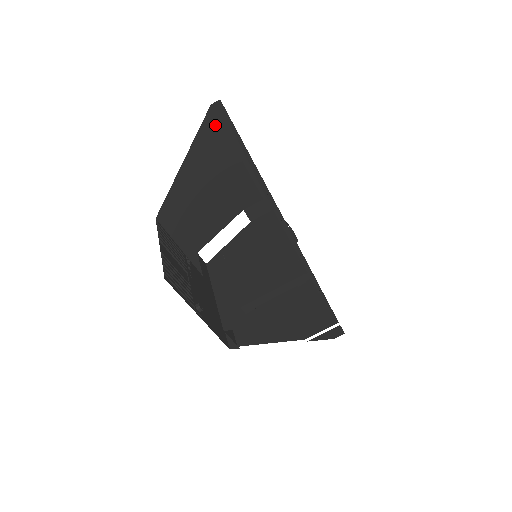
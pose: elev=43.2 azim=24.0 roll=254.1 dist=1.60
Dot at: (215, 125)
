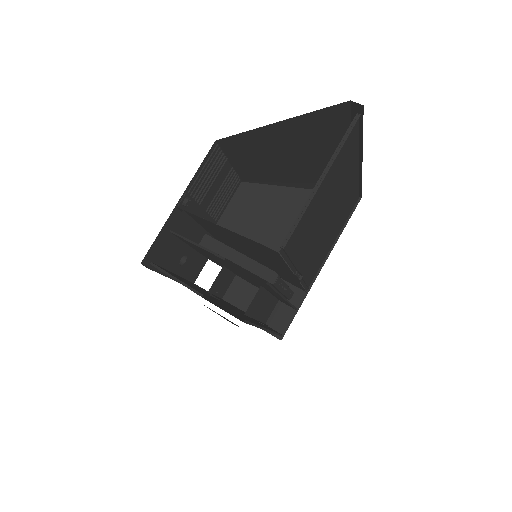
Dot at: occluded
